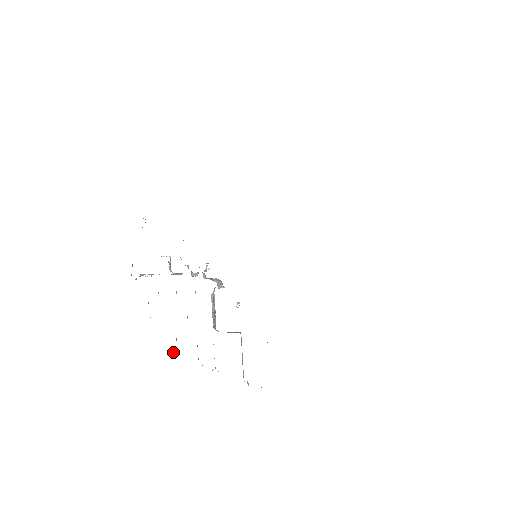
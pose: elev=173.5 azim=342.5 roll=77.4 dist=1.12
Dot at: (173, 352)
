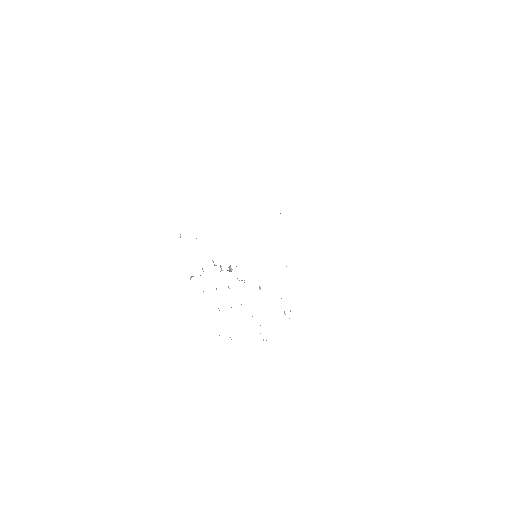
Dot at: occluded
